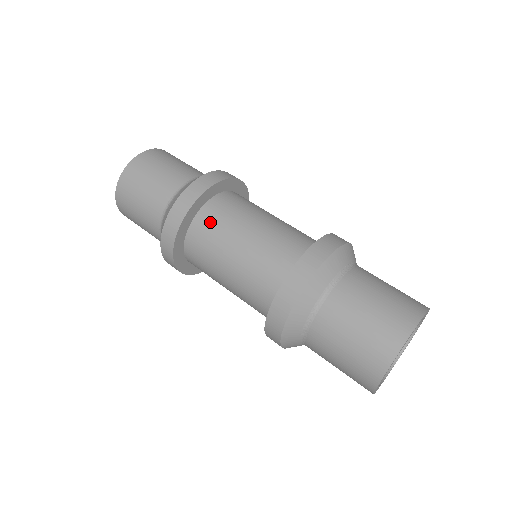
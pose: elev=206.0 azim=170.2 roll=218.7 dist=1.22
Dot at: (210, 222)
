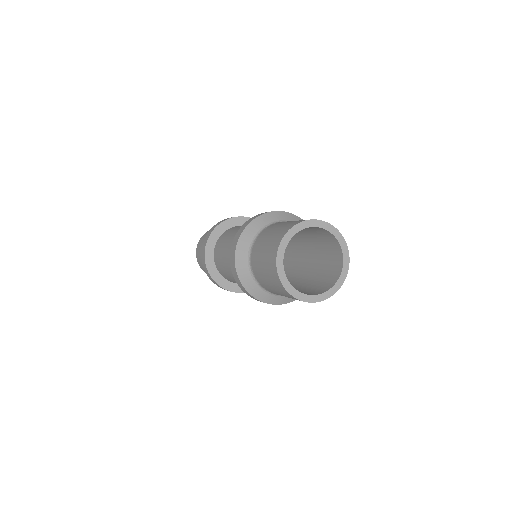
Dot at: (228, 232)
